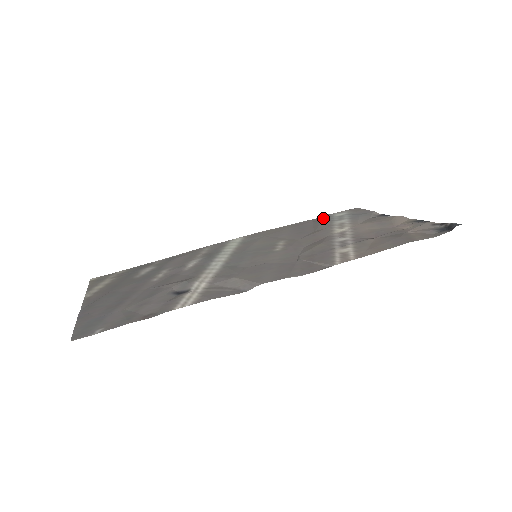
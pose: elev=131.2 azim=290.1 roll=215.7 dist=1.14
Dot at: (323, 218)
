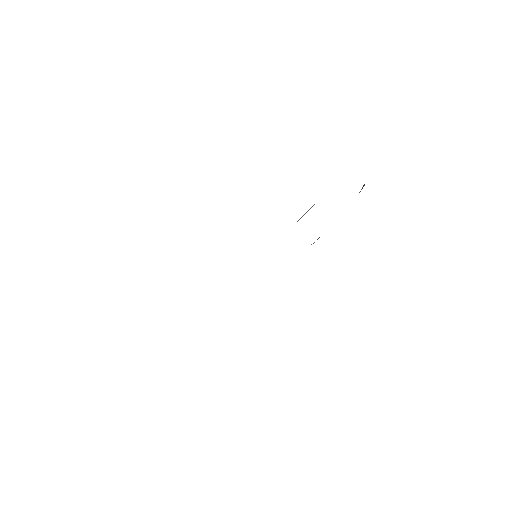
Dot at: occluded
